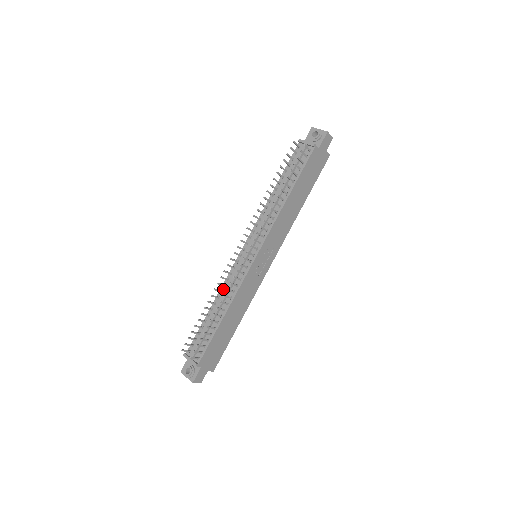
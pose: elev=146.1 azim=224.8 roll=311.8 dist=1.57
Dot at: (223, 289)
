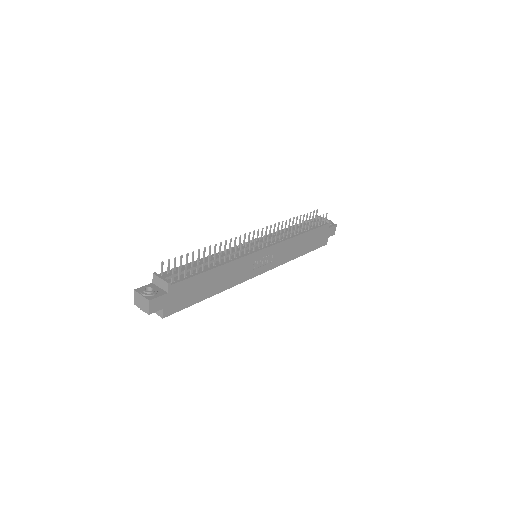
Dot at: (222, 253)
